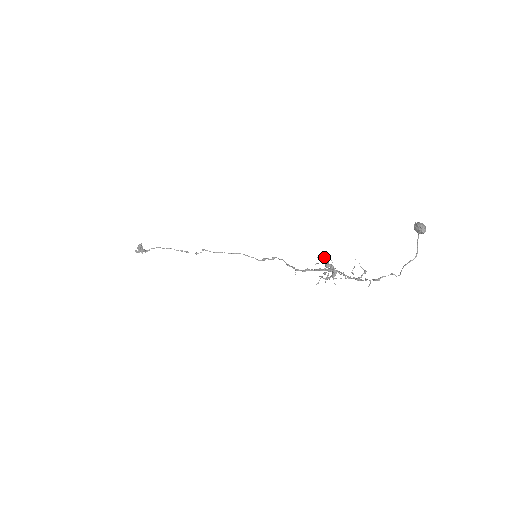
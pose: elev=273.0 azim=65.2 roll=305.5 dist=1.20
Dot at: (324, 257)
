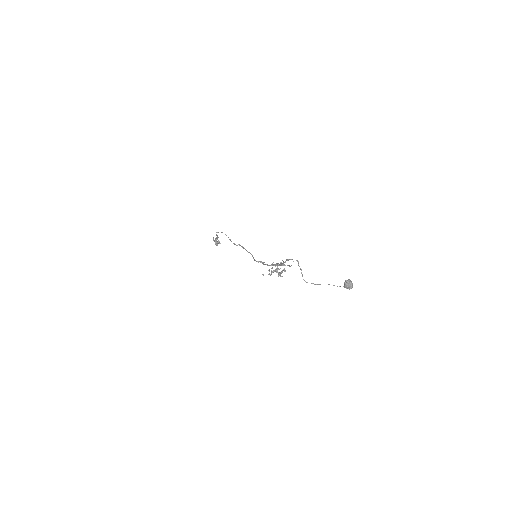
Dot at: (284, 269)
